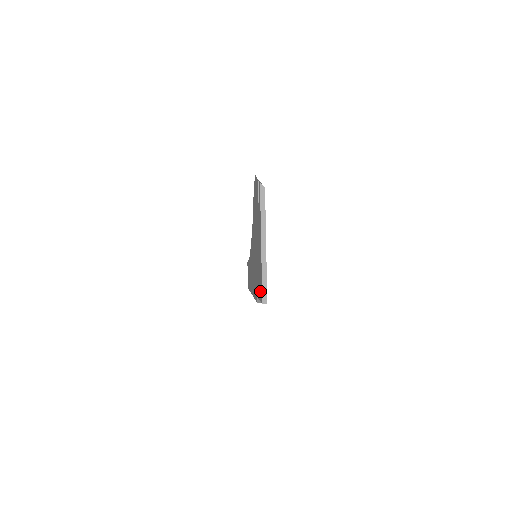
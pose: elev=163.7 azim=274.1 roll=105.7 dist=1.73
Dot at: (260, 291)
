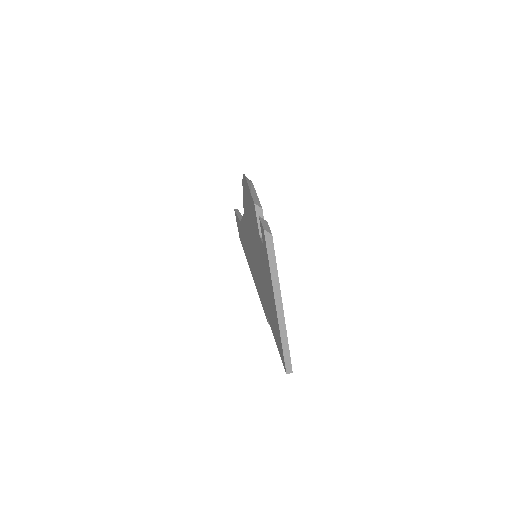
Dot at: (278, 347)
